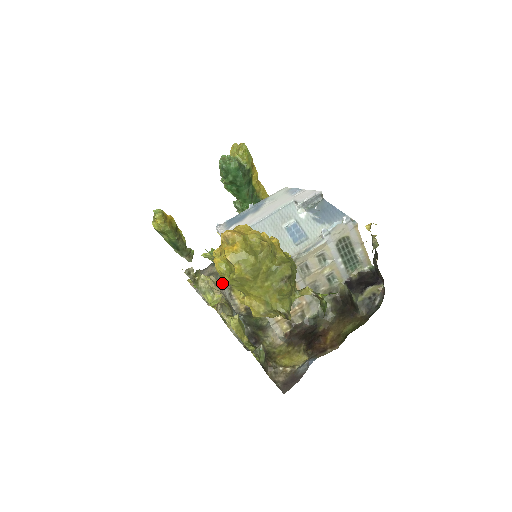
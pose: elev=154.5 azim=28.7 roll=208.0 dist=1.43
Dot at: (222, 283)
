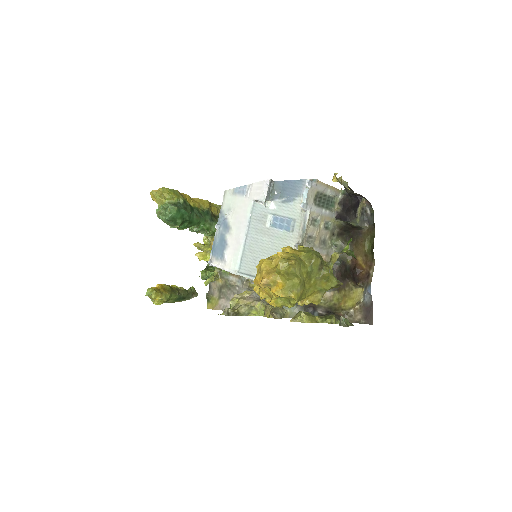
Dot at: (245, 292)
